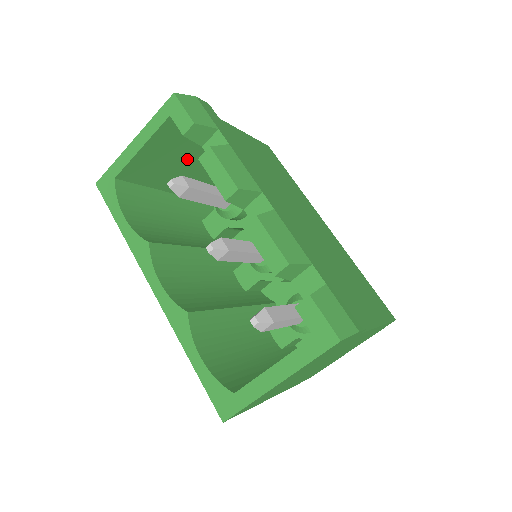
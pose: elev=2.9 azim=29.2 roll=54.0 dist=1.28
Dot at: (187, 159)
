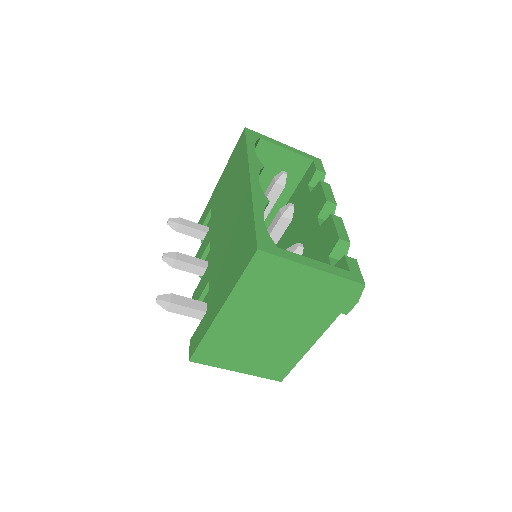
Dot at: occluded
